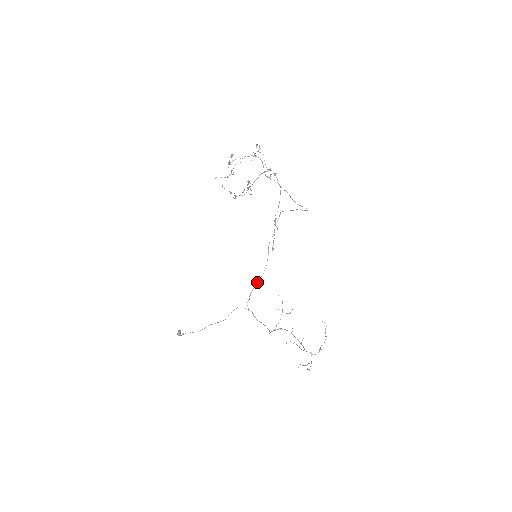
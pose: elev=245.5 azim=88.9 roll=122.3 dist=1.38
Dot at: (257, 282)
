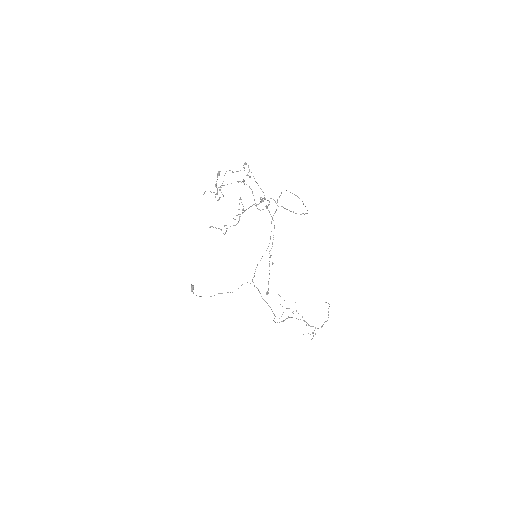
Dot at: (261, 258)
